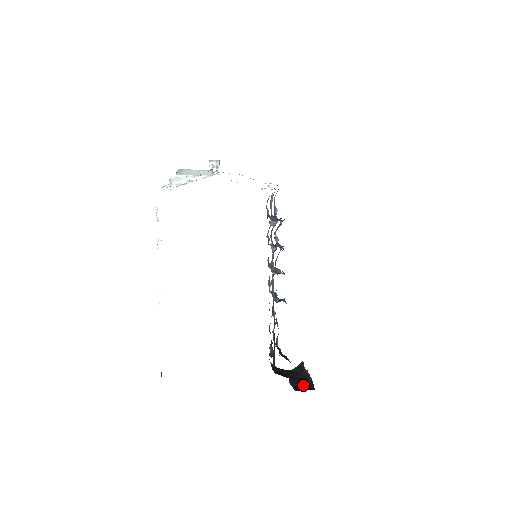
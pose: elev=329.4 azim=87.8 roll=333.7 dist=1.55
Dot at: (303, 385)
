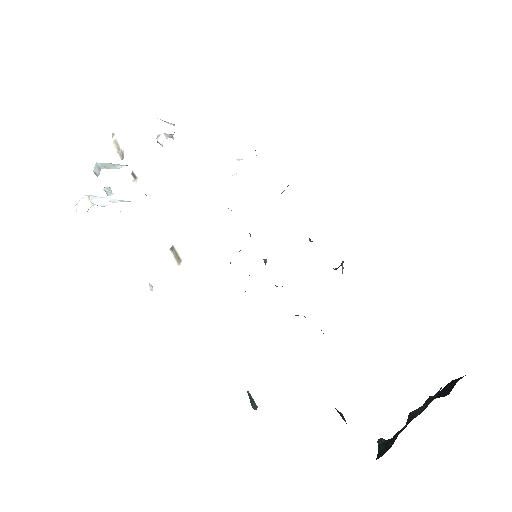
Dot at: (445, 394)
